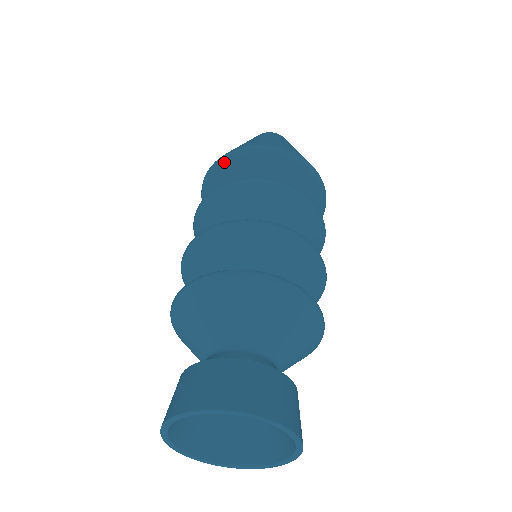
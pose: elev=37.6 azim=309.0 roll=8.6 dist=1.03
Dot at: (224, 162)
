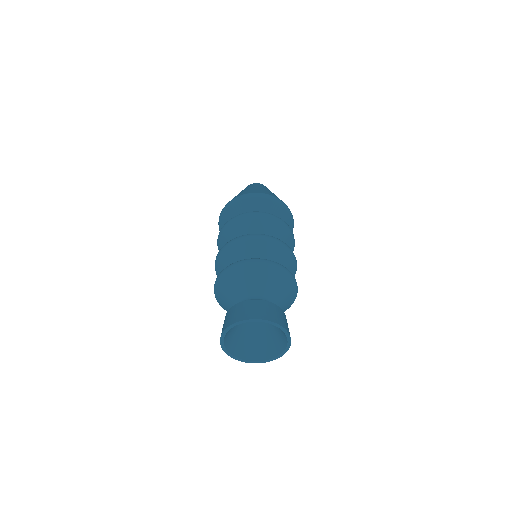
Dot at: (259, 197)
